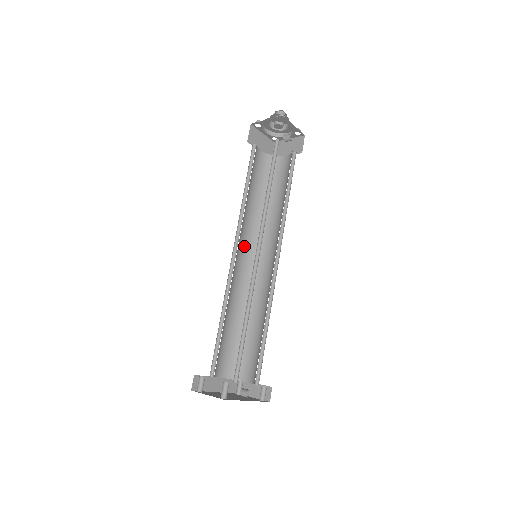
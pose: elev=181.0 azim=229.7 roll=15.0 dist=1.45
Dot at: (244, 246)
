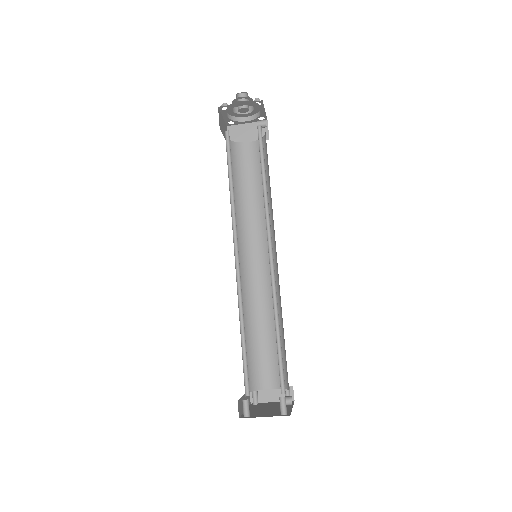
Dot at: occluded
